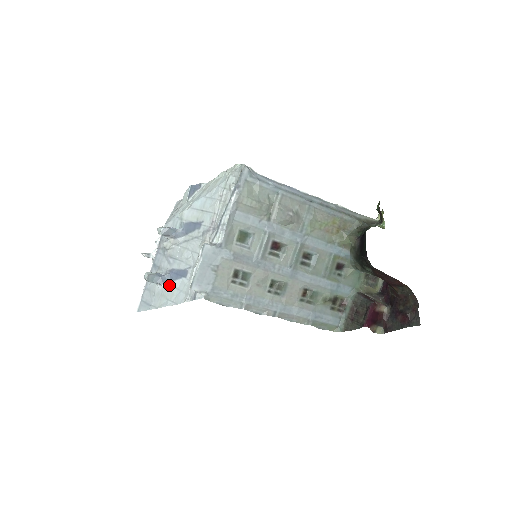
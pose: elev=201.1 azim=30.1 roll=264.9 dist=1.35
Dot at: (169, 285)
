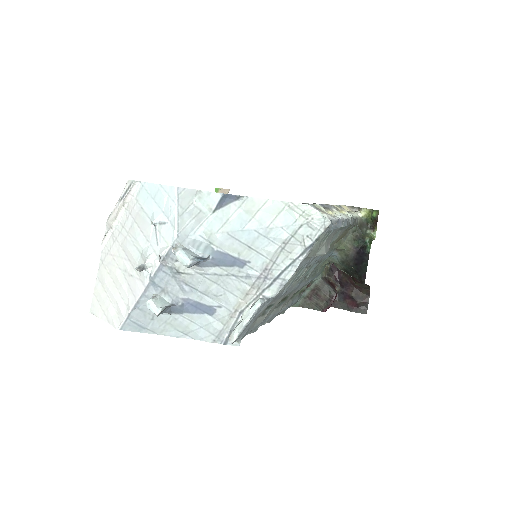
Dot at: (181, 315)
